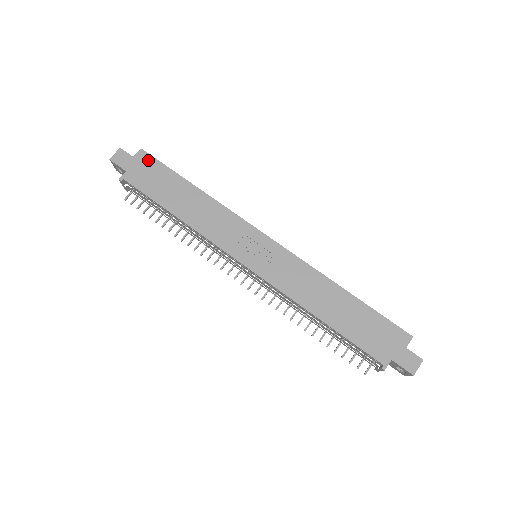
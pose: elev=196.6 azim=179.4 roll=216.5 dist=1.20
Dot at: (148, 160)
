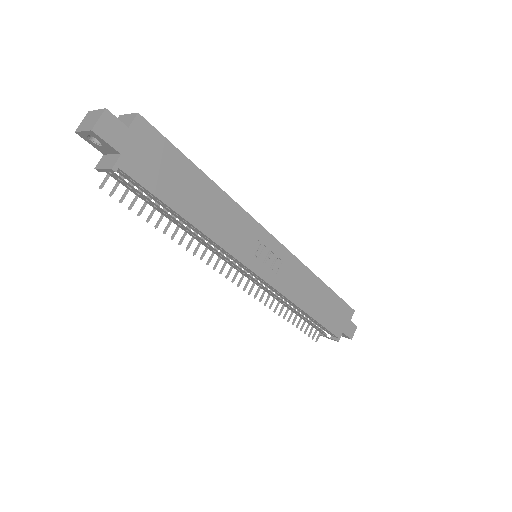
Dot at: (151, 135)
